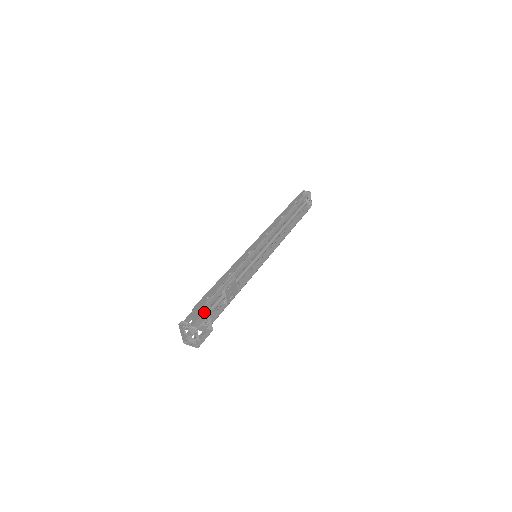
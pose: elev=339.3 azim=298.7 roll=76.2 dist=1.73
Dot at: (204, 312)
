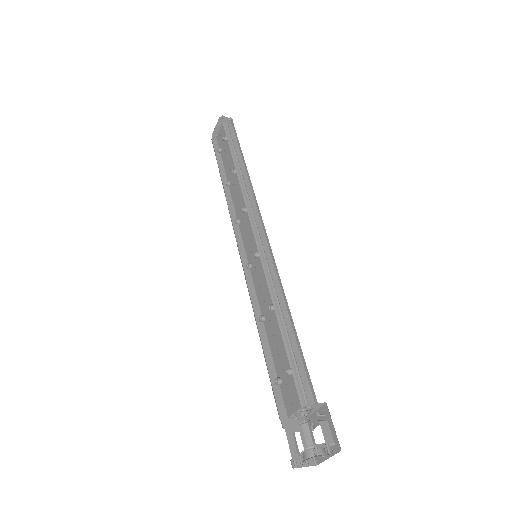
Dot at: (314, 406)
